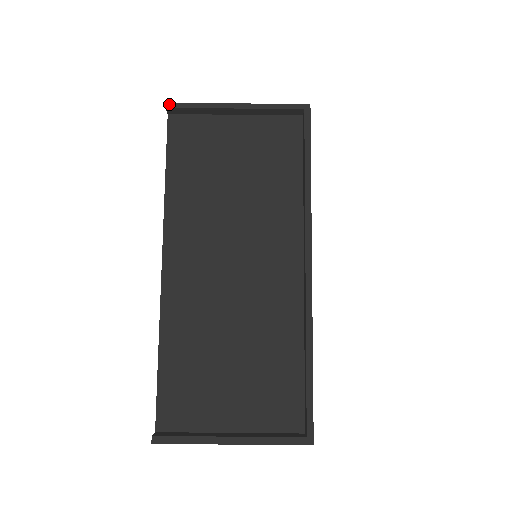
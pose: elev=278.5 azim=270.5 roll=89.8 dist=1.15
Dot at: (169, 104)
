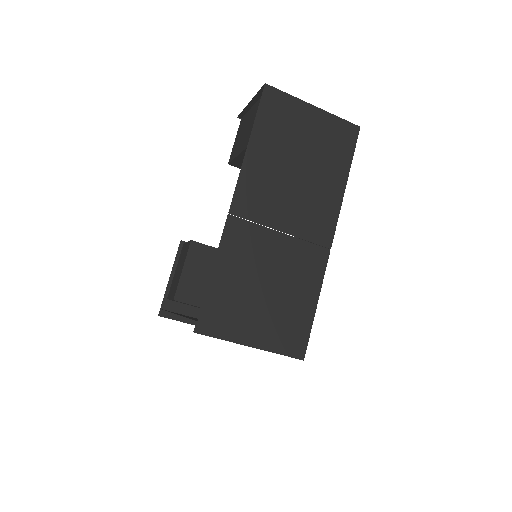
Dot at: (197, 333)
